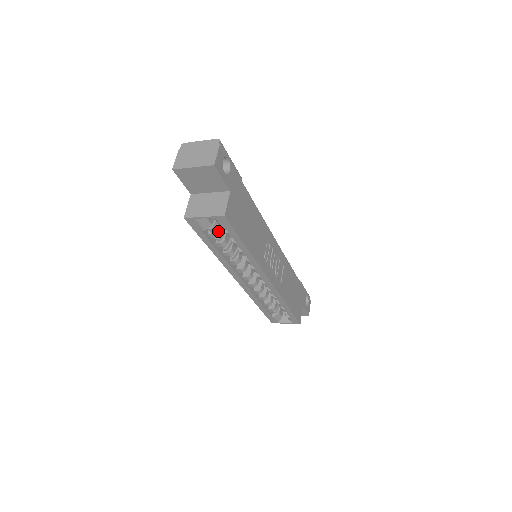
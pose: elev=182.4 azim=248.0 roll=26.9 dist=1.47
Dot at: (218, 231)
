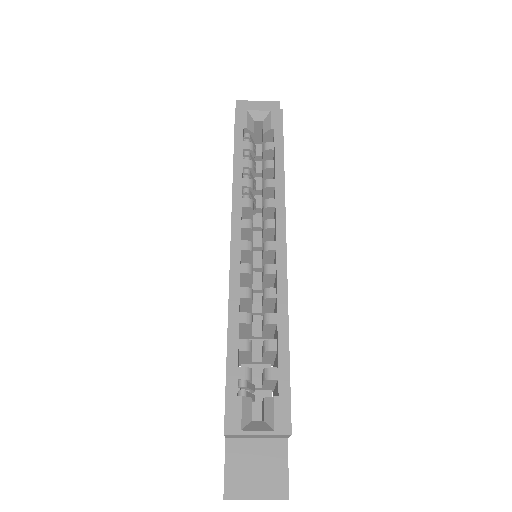
Dot at: (253, 149)
